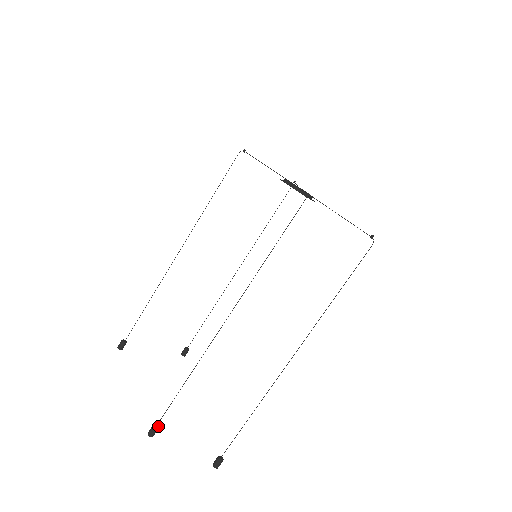
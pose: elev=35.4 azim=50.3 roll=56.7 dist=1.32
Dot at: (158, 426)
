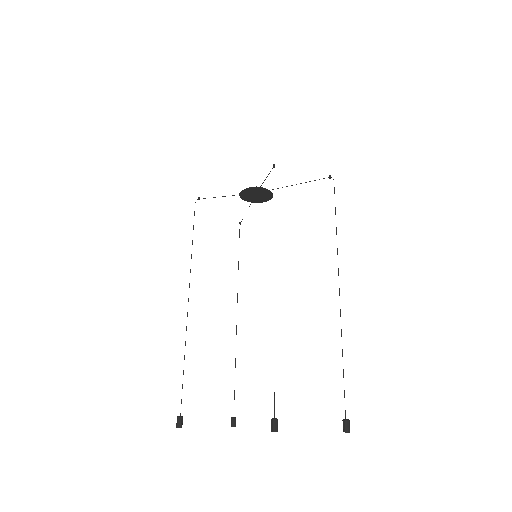
Dot at: (276, 418)
